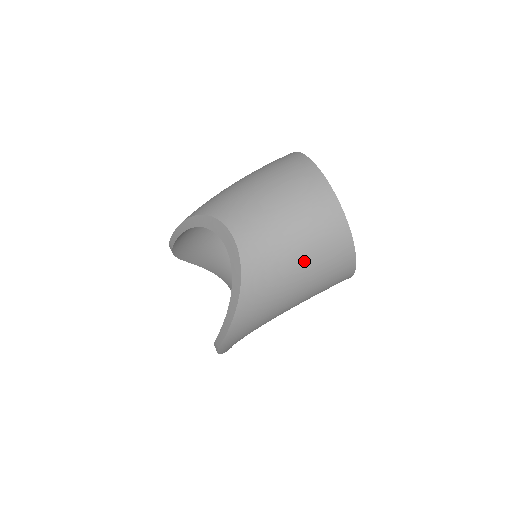
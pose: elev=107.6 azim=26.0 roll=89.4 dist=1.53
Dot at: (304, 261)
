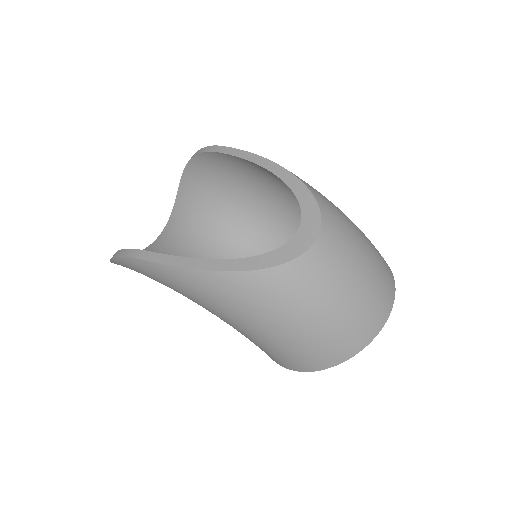
Dot at: (318, 325)
